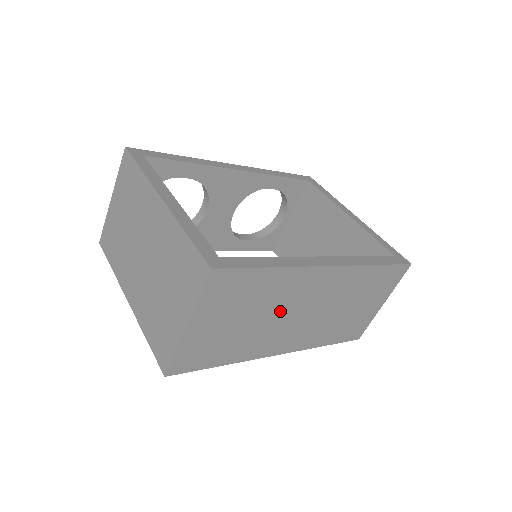
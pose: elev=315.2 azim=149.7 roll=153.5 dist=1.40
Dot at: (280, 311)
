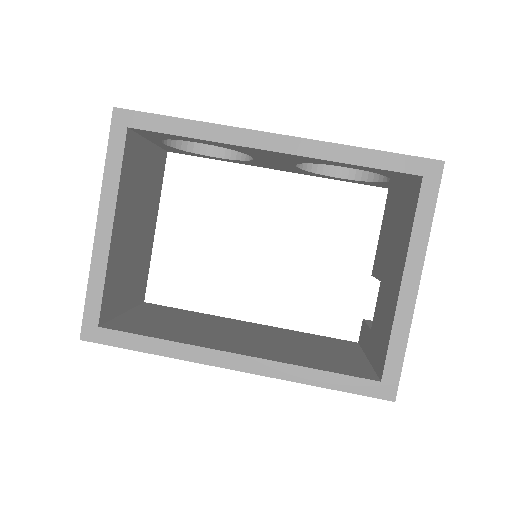
Dot at: occluded
